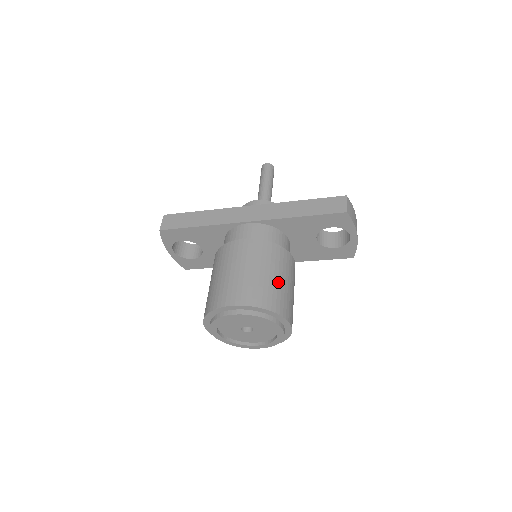
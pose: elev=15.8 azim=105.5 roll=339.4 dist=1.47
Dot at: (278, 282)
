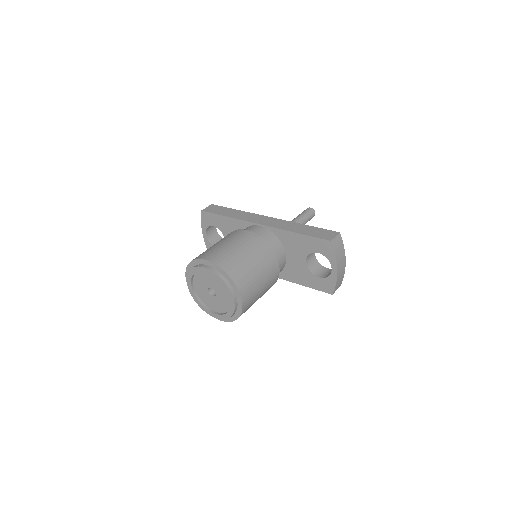
Dot at: (250, 265)
